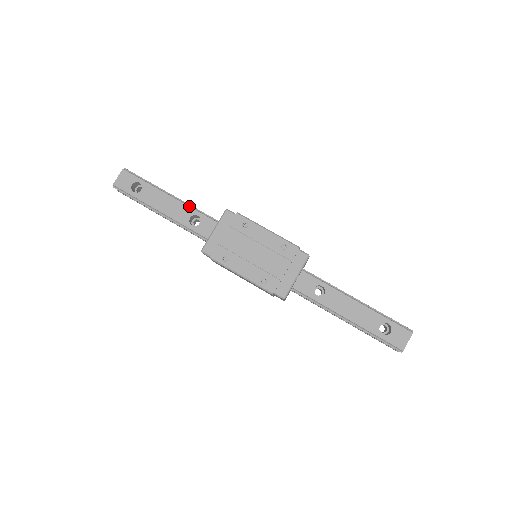
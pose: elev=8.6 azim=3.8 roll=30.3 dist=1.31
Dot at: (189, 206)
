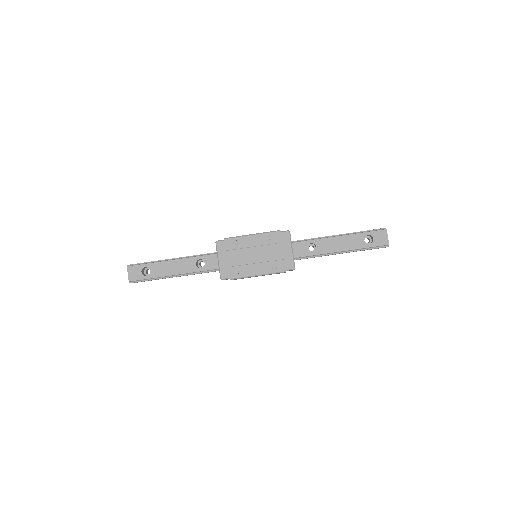
Dot at: (189, 257)
